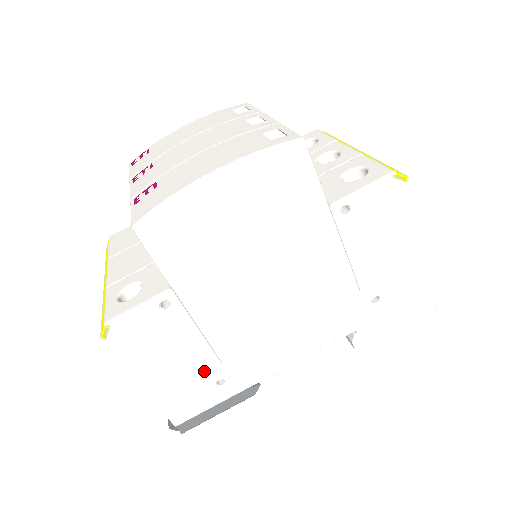
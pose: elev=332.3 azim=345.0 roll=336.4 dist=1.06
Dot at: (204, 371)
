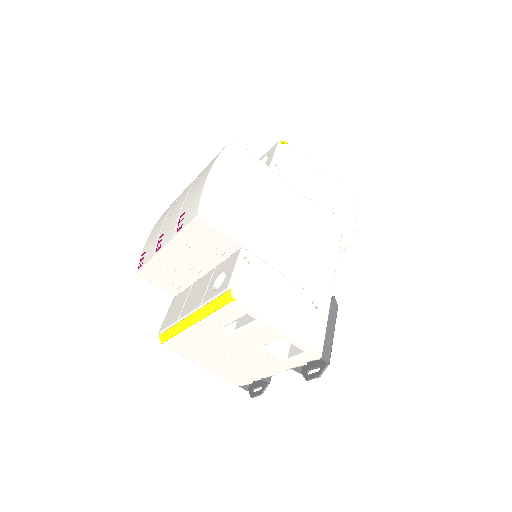
Dot at: (300, 299)
